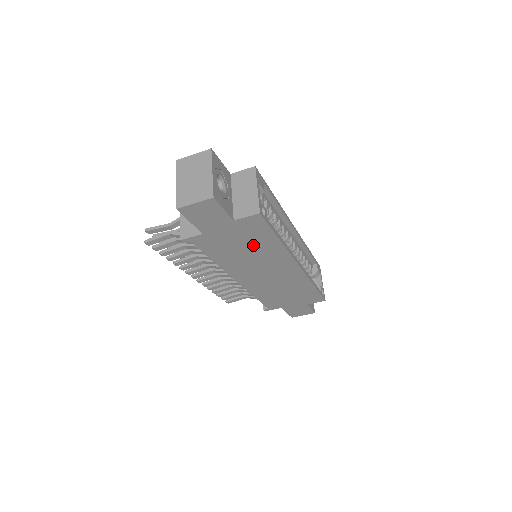
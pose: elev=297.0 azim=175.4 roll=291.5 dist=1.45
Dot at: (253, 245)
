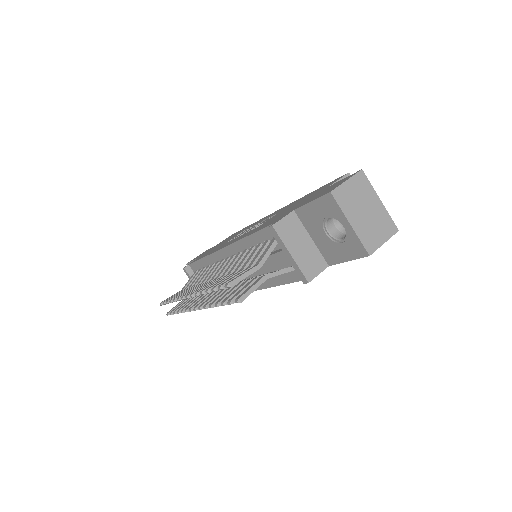
Dot at: occluded
